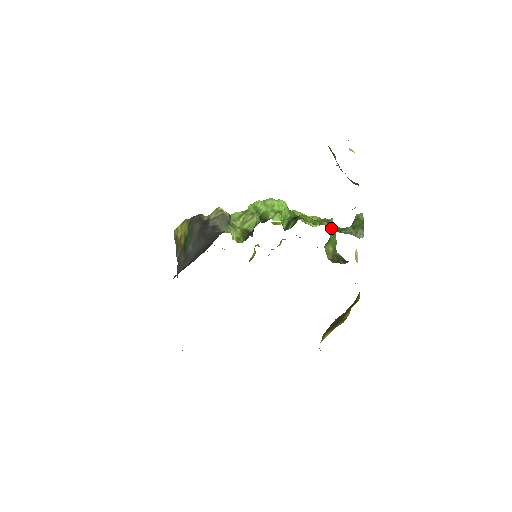
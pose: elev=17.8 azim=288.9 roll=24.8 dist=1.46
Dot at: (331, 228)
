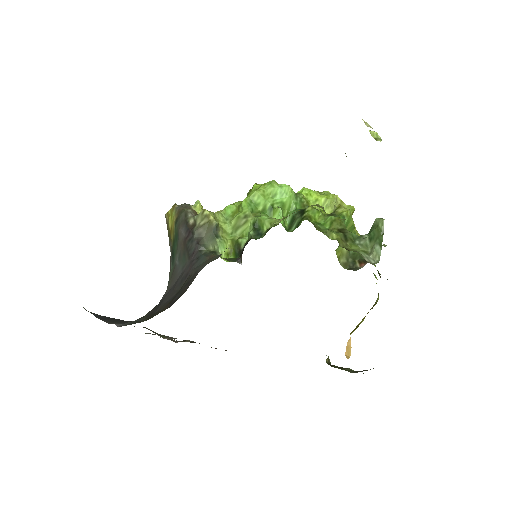
Dot at: (346, 225)
